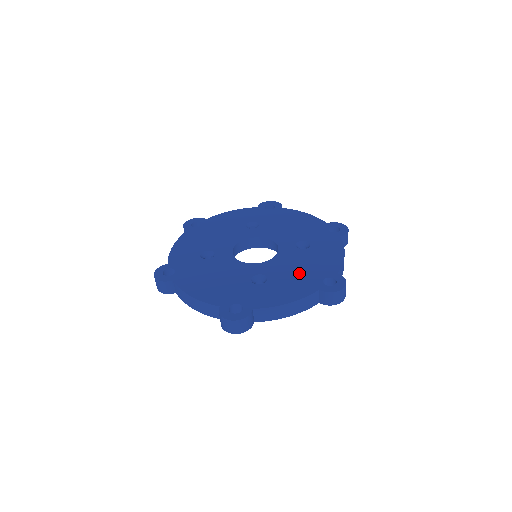
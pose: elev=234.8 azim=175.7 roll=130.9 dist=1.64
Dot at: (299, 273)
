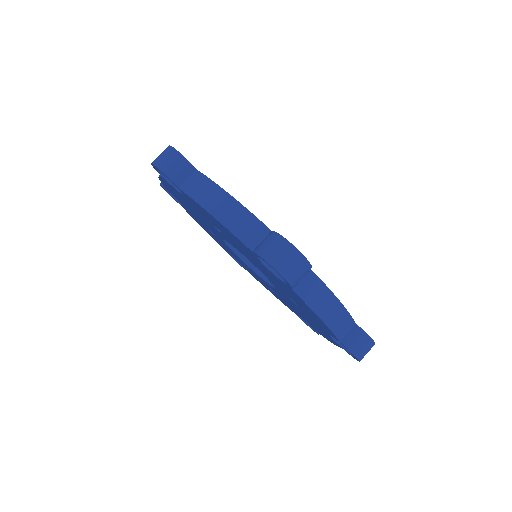
Dot at: occluded
